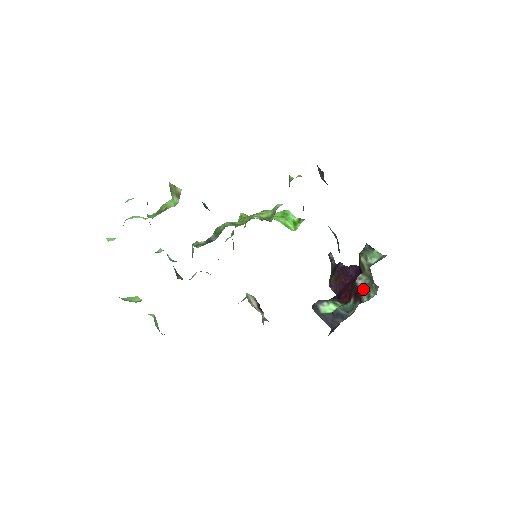
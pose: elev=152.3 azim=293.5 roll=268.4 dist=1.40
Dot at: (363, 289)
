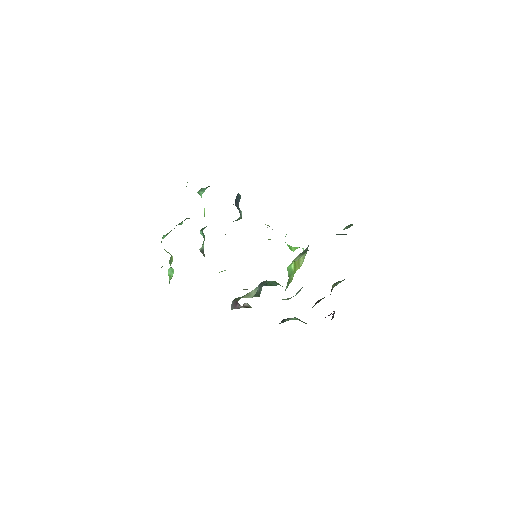
Dot at: (318, 301)
